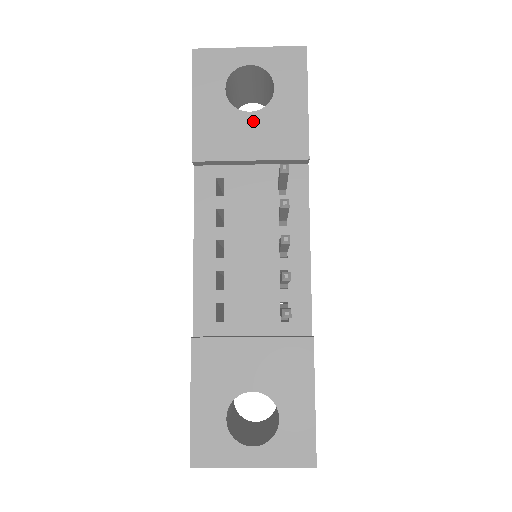
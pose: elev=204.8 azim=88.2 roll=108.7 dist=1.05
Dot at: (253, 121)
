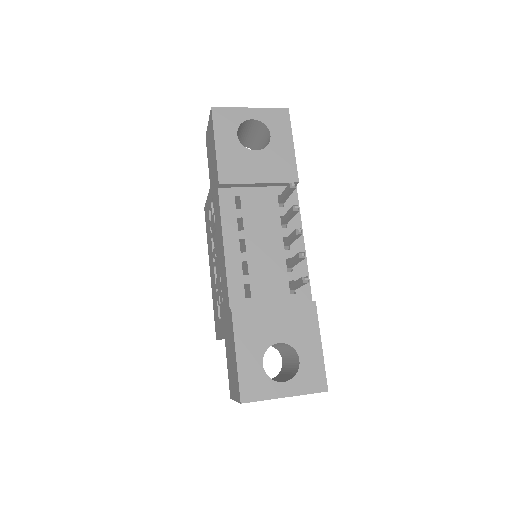
Dot at: (259, 157)
